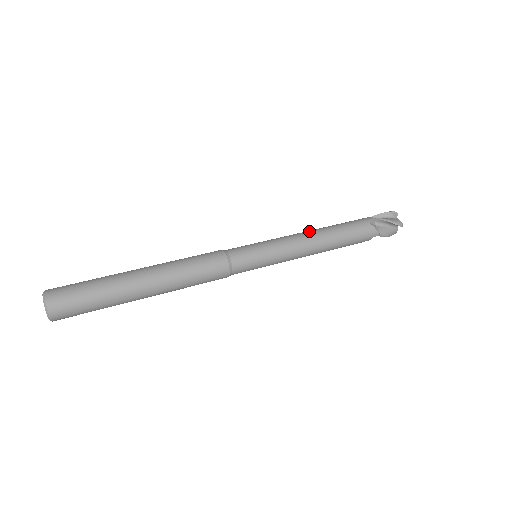
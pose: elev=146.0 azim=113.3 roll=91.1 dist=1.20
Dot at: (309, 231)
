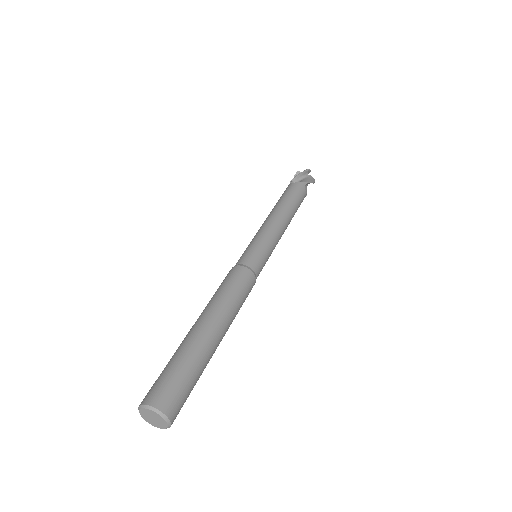
Dot at: (266, 218)
